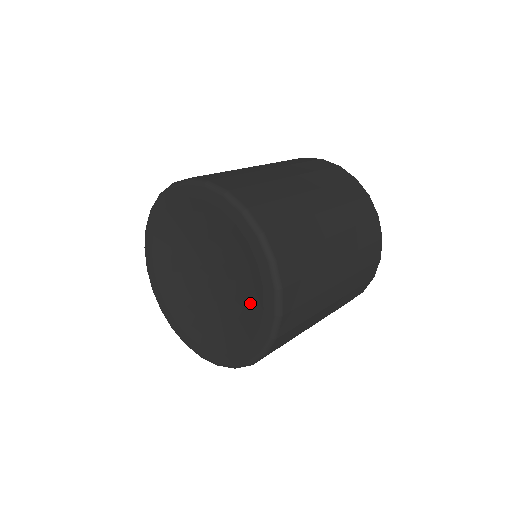
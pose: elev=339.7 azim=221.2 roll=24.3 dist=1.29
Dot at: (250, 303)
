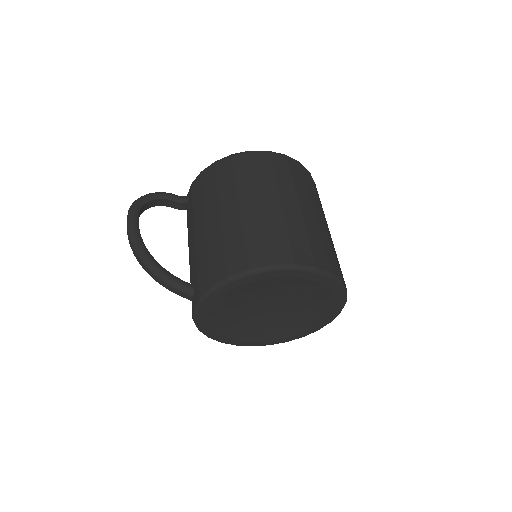
Dot at: (301, 324)
